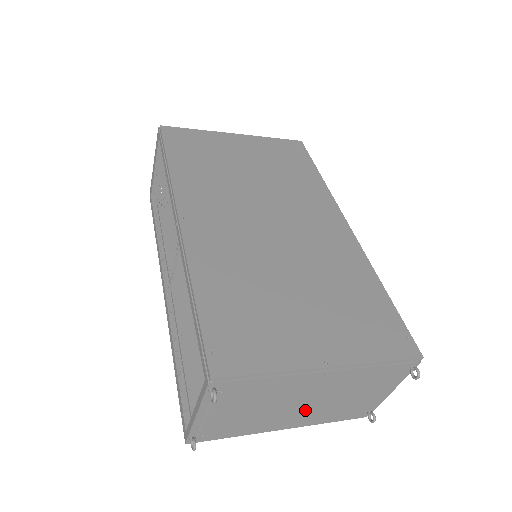
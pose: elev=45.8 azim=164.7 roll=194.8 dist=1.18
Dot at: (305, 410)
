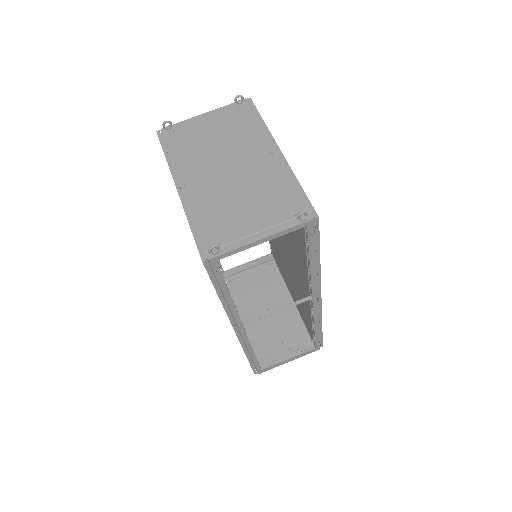
Dot at: (217, 179)
